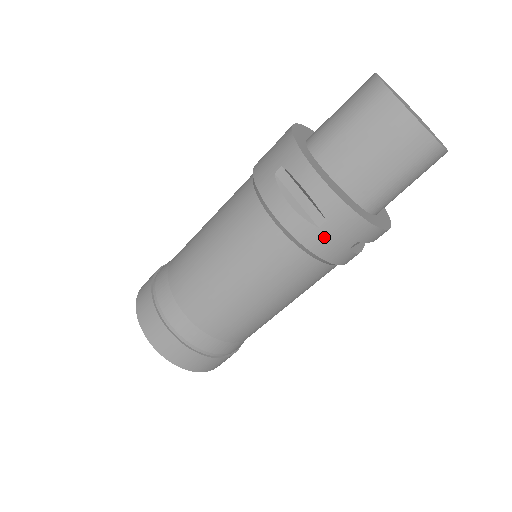
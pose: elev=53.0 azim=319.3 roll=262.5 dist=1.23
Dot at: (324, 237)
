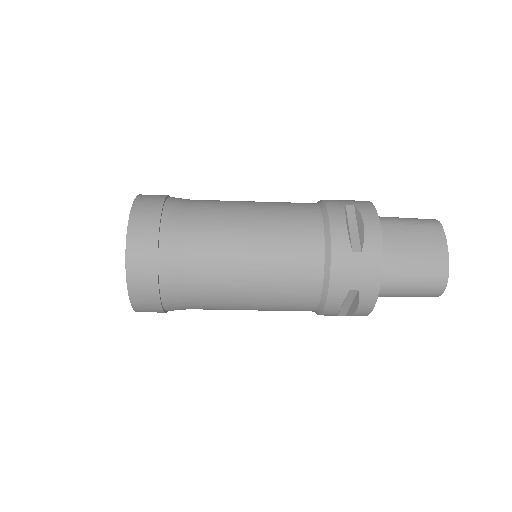
Dot at: (349, 262)
